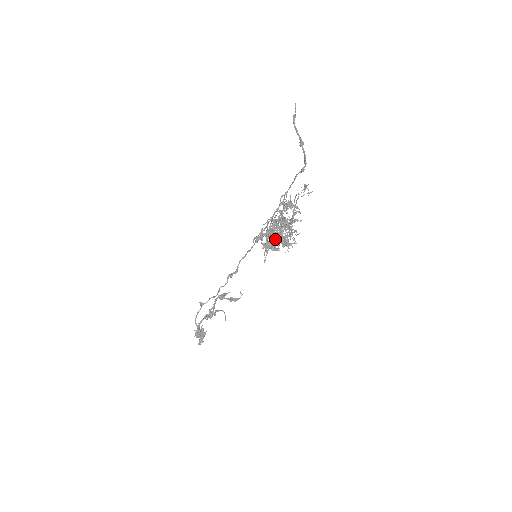
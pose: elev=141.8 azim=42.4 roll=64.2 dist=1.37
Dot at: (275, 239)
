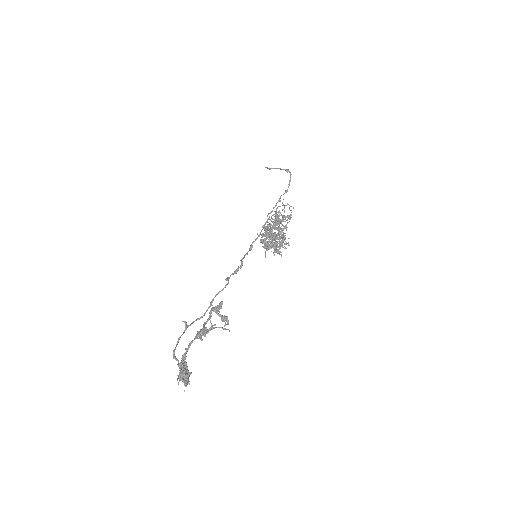
Dot at: (278, 232)
